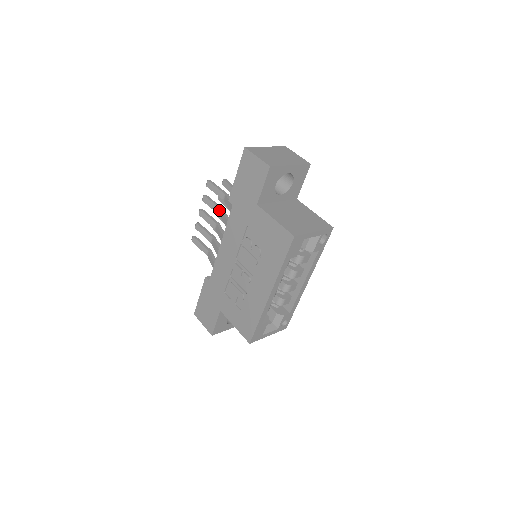
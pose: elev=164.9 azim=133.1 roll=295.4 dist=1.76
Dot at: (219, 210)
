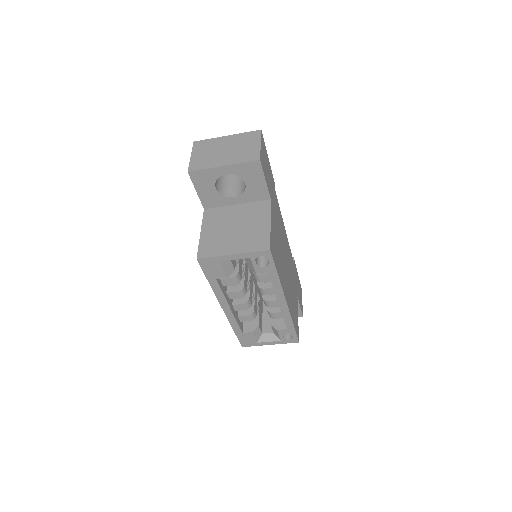
Dot at: occluded
